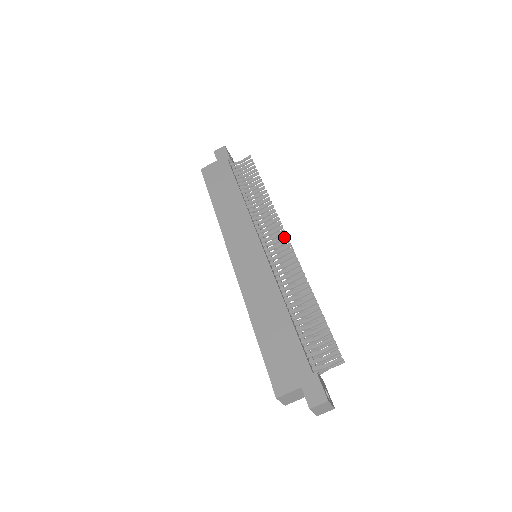
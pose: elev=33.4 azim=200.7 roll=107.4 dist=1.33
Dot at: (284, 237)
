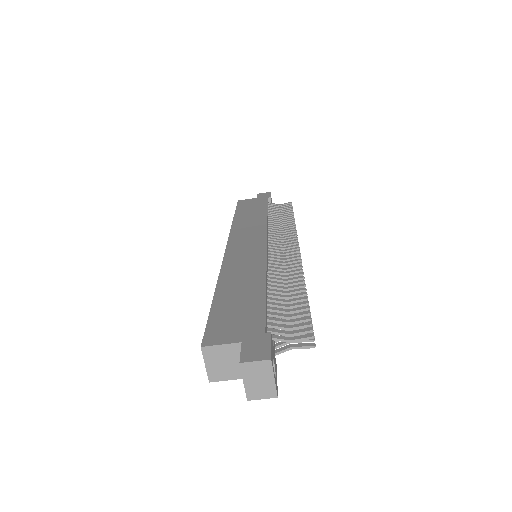
Dot at: (295, 245)
